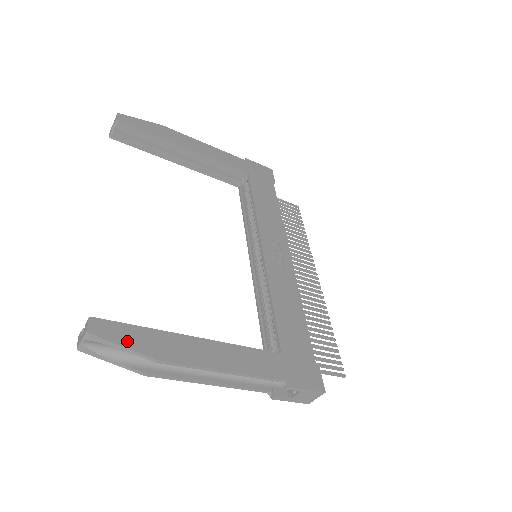
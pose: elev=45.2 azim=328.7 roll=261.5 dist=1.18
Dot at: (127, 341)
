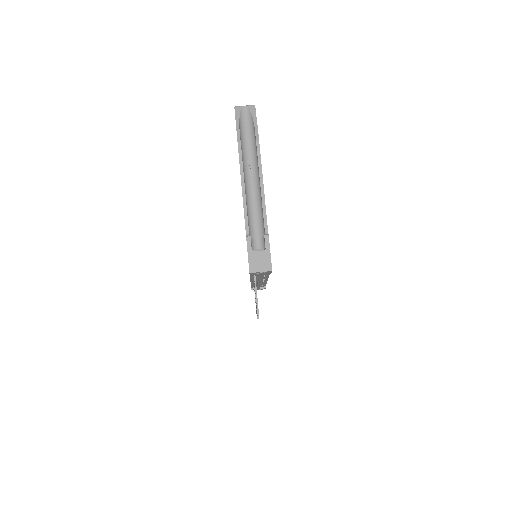
Dot at: (257, 126)
